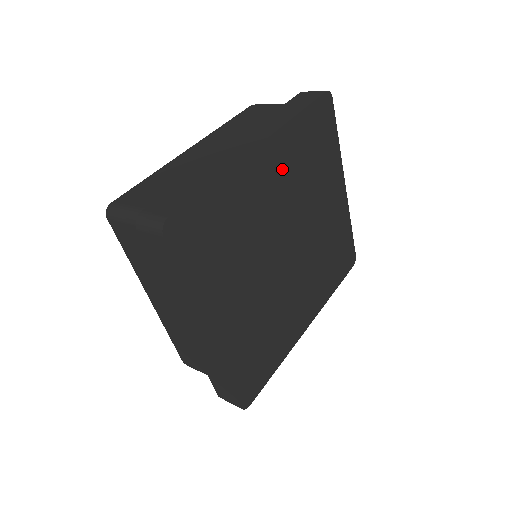
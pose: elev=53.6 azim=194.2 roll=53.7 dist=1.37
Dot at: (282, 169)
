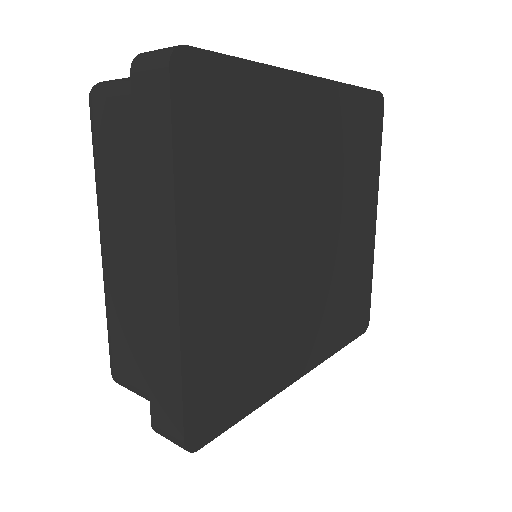
Dot at: (323, 130)
